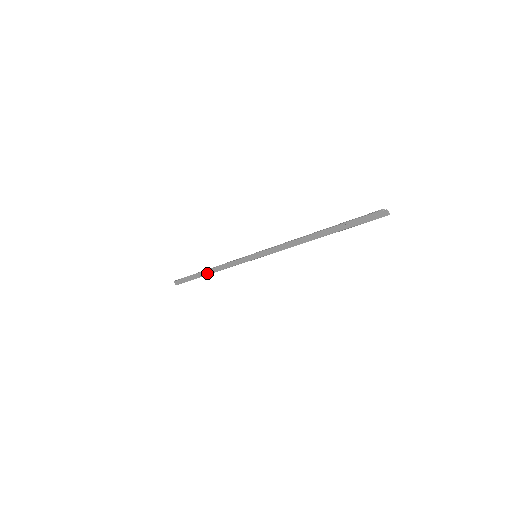
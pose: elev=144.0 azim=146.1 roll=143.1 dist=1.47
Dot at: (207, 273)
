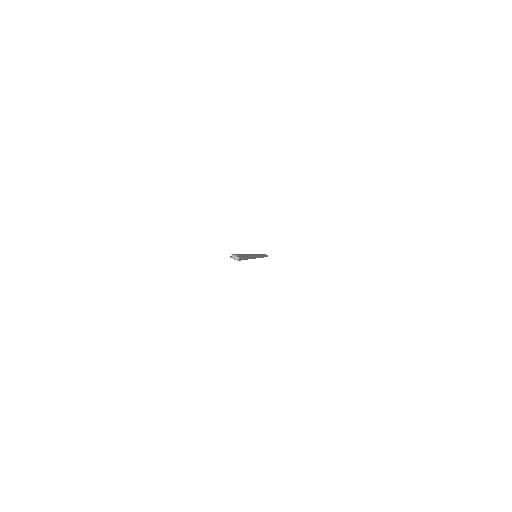
Dot at: occluded
